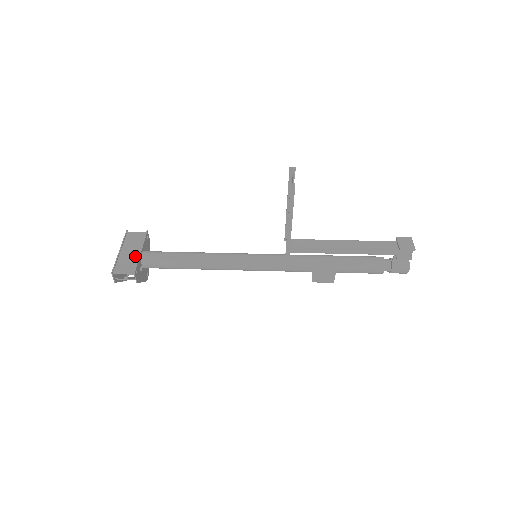
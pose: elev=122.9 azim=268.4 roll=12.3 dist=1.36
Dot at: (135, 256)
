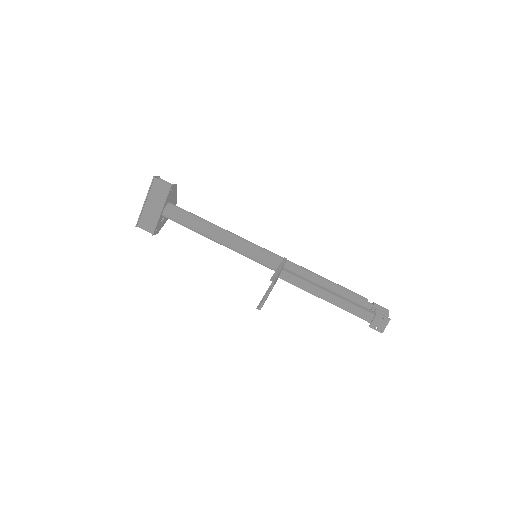
Dot at: (156, 214)
